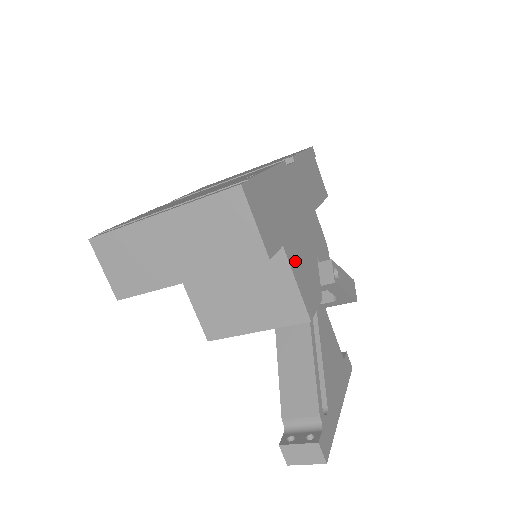
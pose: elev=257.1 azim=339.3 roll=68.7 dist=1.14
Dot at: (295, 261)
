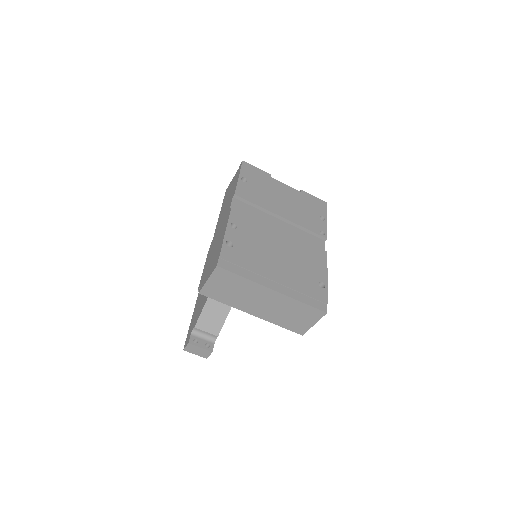
Dot at: occluded
